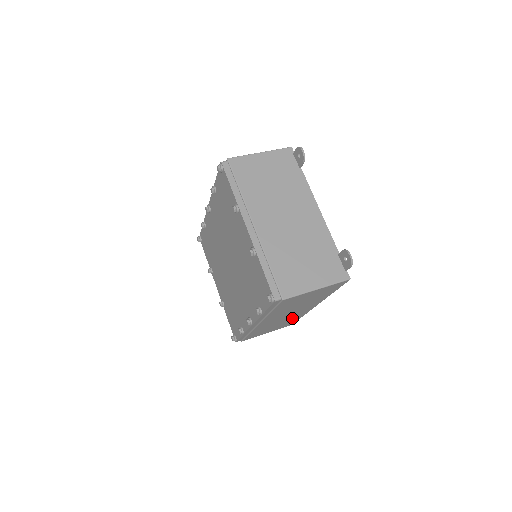
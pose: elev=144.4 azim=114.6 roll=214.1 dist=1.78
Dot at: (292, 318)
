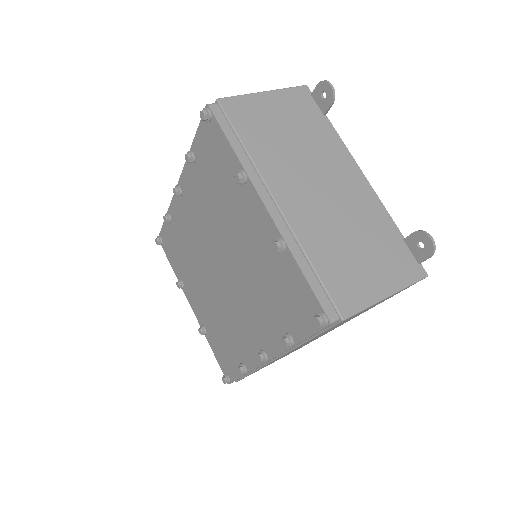
Dot at: occluded
